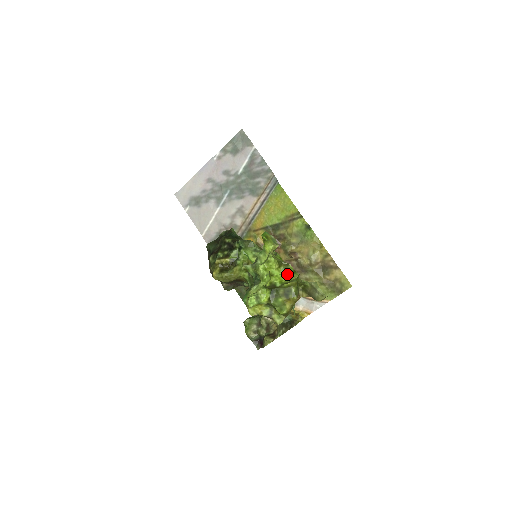
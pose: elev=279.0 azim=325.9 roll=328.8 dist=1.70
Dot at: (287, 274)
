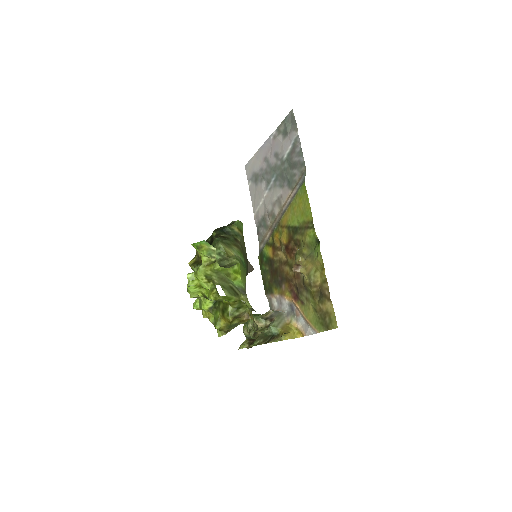
Dot at: (213, 292)
